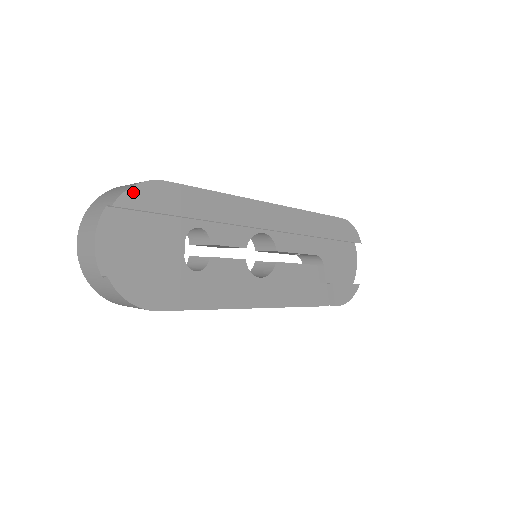
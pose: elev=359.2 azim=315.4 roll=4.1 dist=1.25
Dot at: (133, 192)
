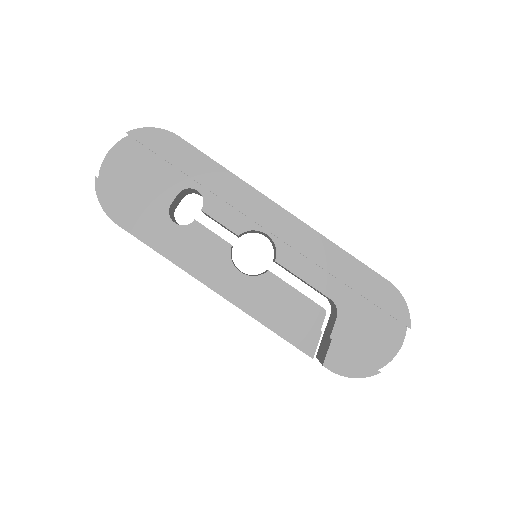
Dot at: (147, 131)
